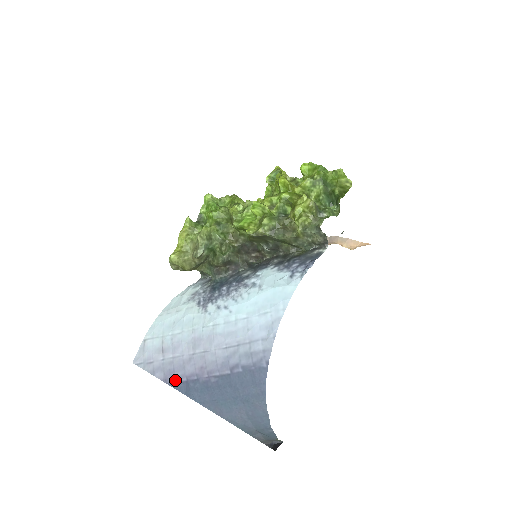
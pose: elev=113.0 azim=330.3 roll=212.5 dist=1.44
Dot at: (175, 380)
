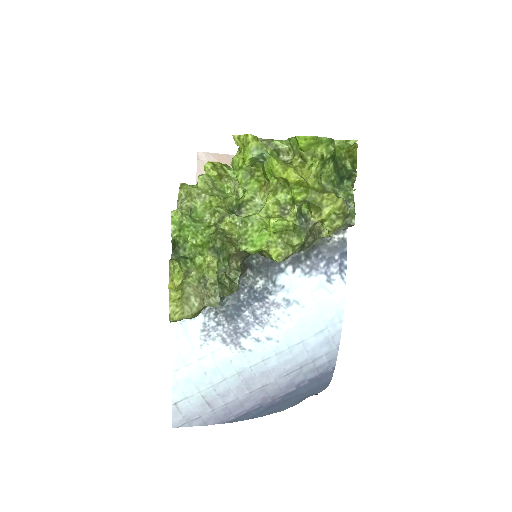
Dot at: (234, 418)
